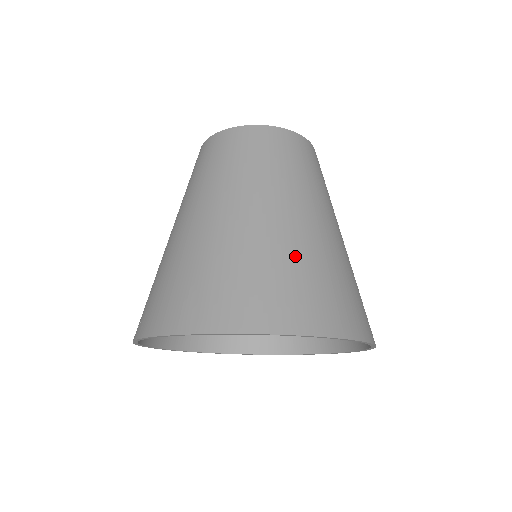
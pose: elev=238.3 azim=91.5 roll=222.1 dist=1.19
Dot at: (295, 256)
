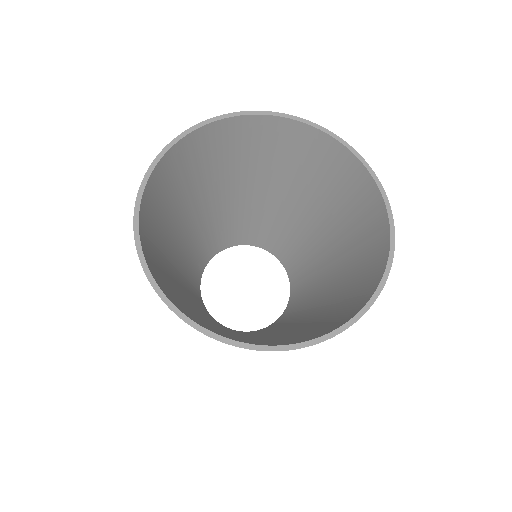
Dot at: (207, 173)
